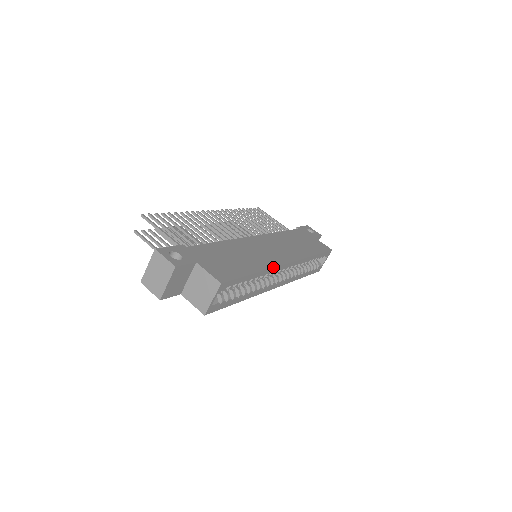
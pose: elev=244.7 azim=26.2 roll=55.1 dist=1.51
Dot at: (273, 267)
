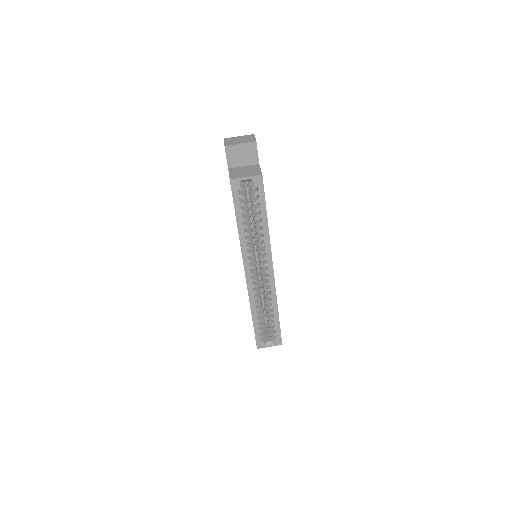
Dot at: occluded
